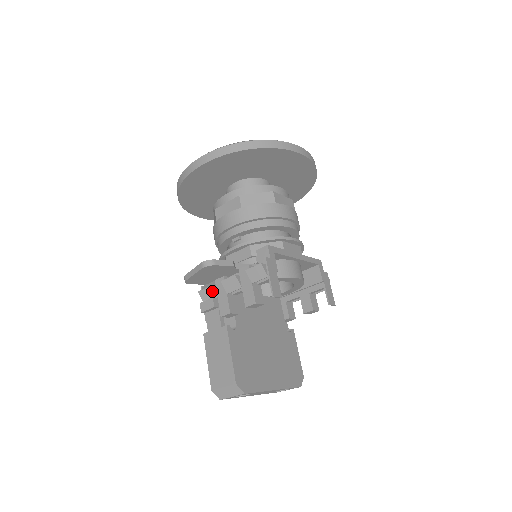
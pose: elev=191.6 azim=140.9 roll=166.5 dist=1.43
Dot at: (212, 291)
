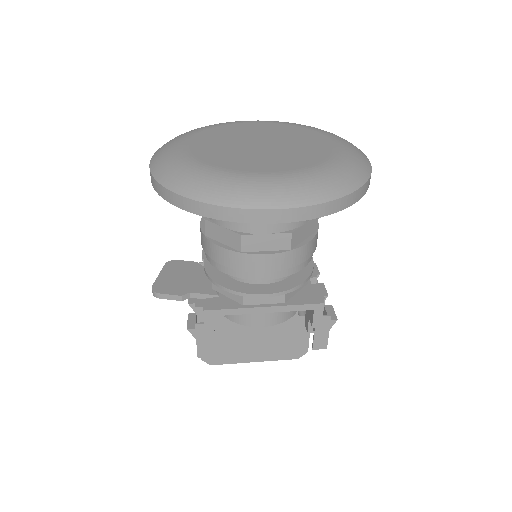
Dot at: occluded
